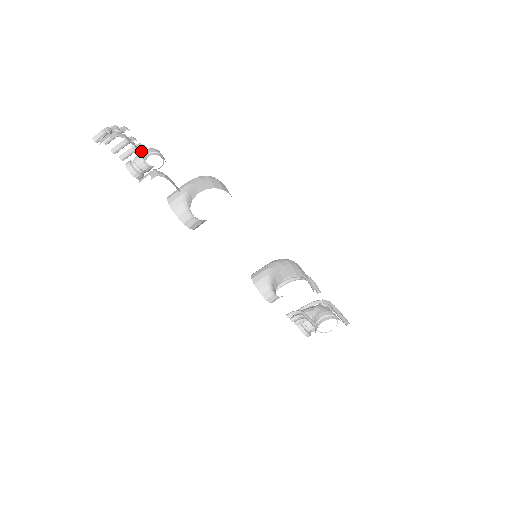
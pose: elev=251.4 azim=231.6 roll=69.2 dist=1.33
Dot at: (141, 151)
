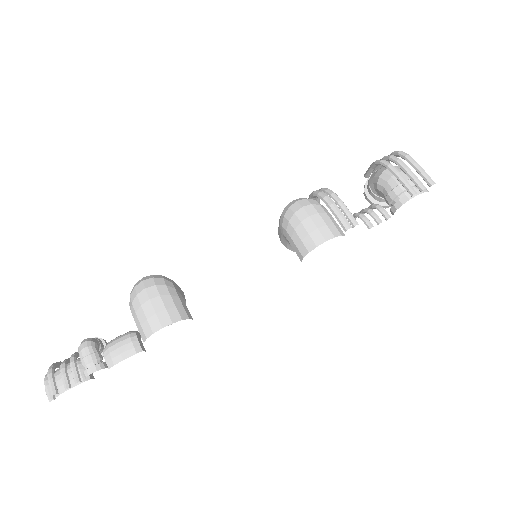
Dot at: (78, 371)
